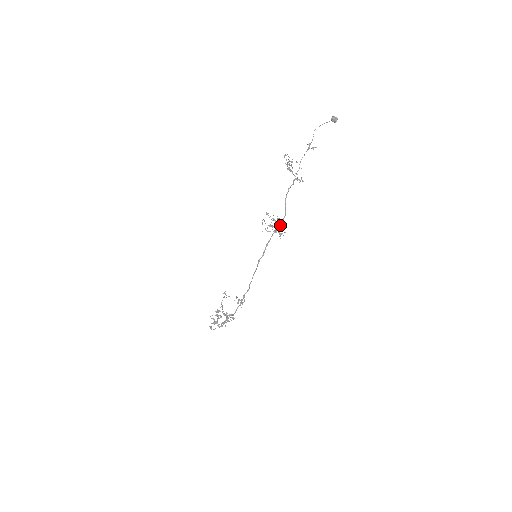
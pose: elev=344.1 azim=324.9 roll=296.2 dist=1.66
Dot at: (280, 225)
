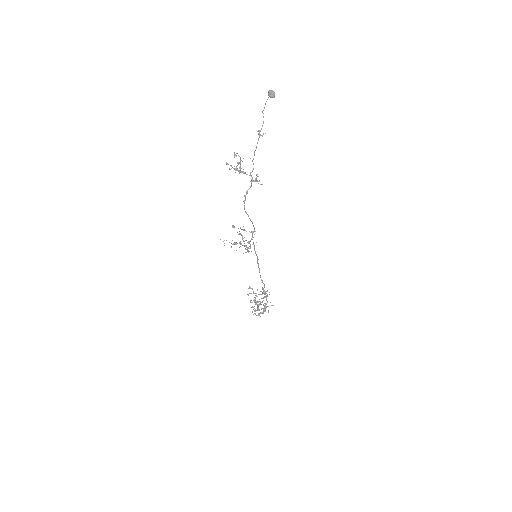
Dot at: (243, 241)
